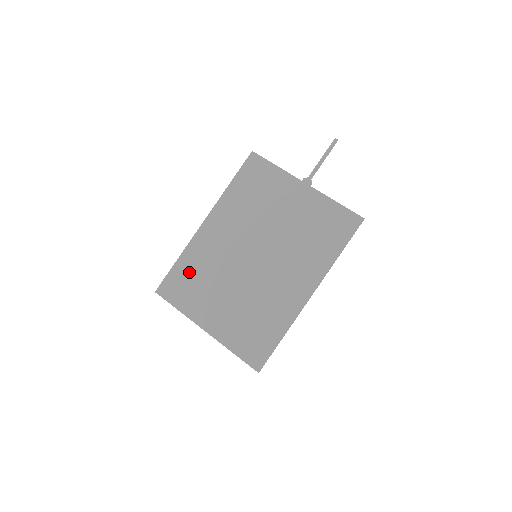
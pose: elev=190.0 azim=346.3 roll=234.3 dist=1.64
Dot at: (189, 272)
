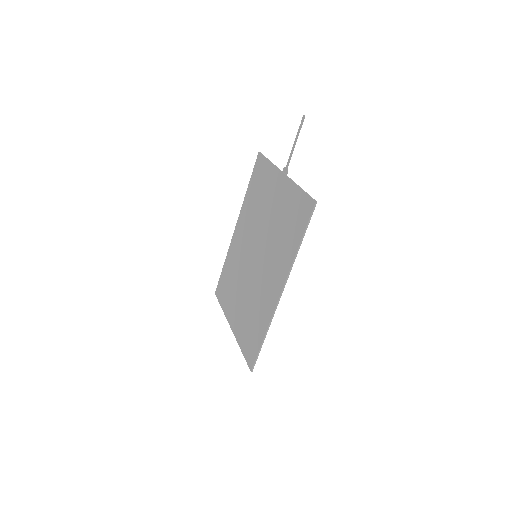
Dot at: (227, 275)
